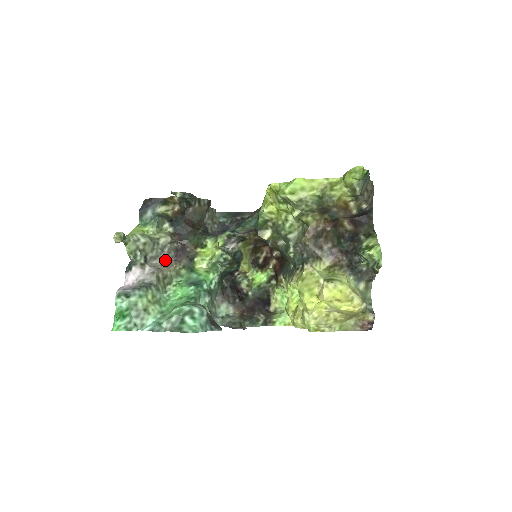
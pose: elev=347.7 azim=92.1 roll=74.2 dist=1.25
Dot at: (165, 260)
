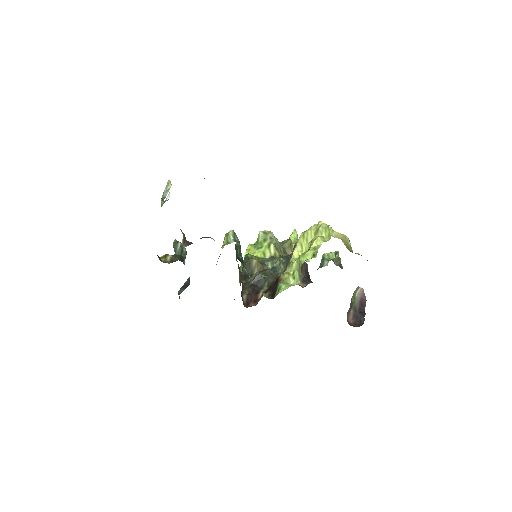
Dot at: occluded
